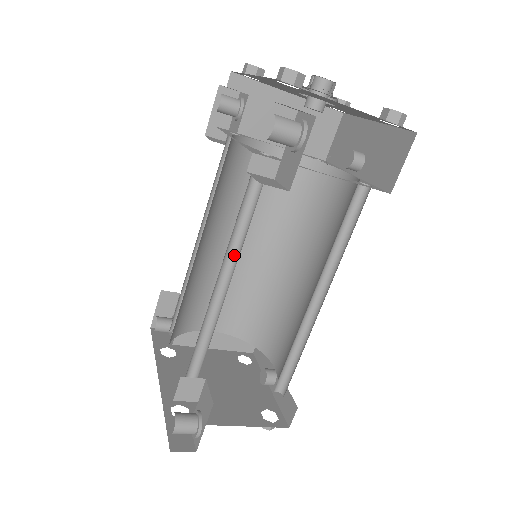
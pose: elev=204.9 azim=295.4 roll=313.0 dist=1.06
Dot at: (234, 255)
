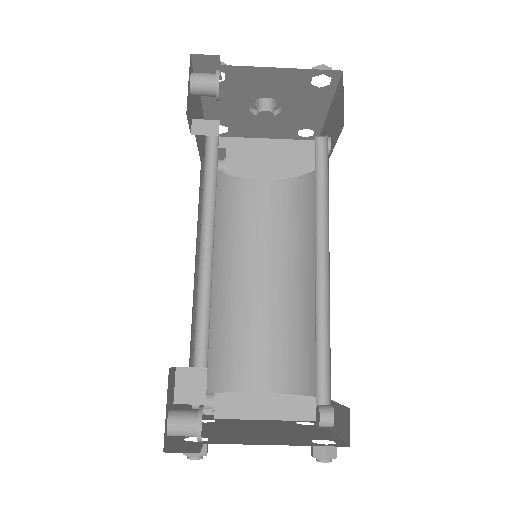
Dot at: (212, 229)
